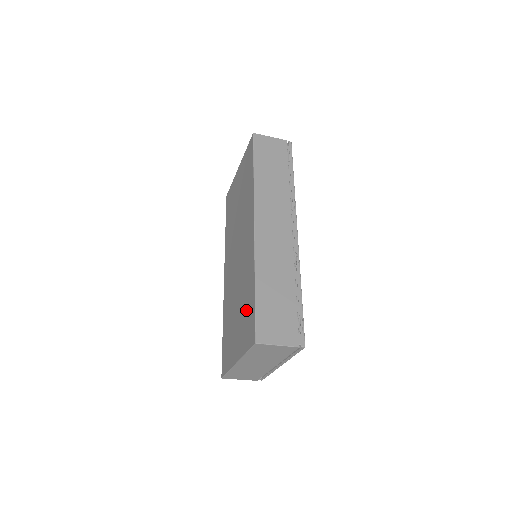
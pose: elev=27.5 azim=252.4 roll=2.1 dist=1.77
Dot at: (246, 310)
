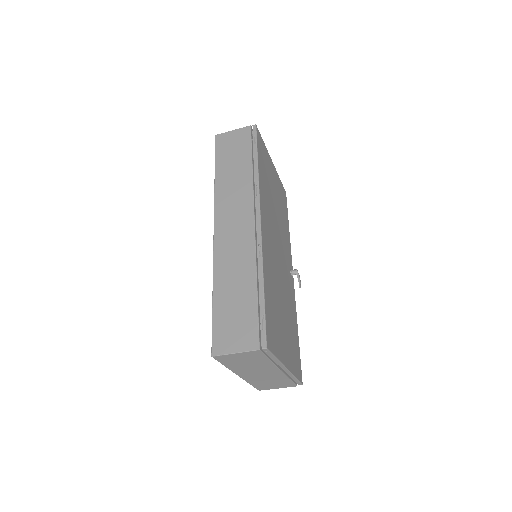
Dot at: occluded
